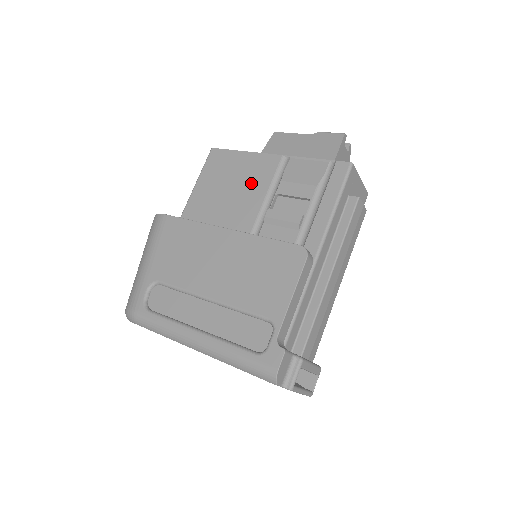
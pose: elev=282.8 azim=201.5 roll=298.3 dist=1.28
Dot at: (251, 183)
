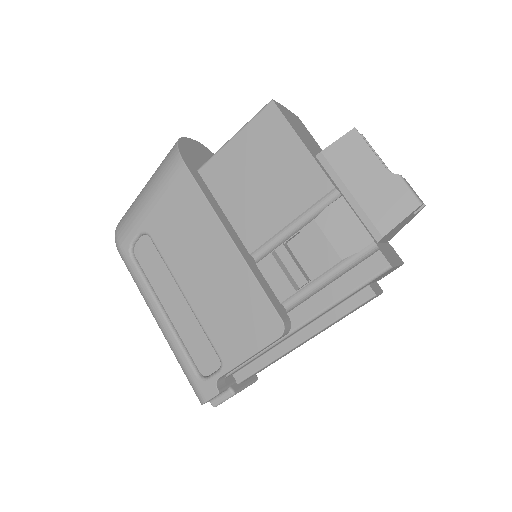
Dot at: (285, 193)
